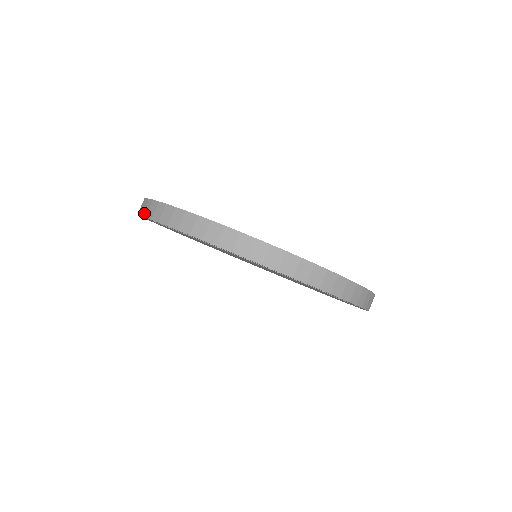
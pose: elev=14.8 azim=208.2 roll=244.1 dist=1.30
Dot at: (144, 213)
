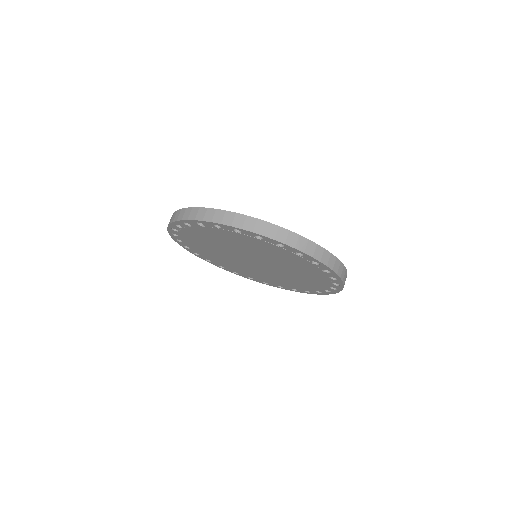
Dot at: (172, 220)
